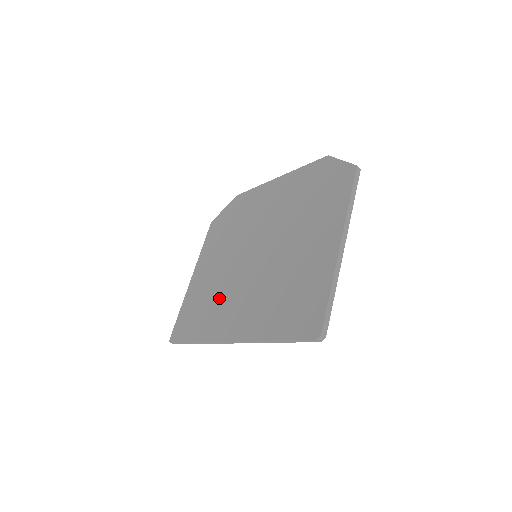
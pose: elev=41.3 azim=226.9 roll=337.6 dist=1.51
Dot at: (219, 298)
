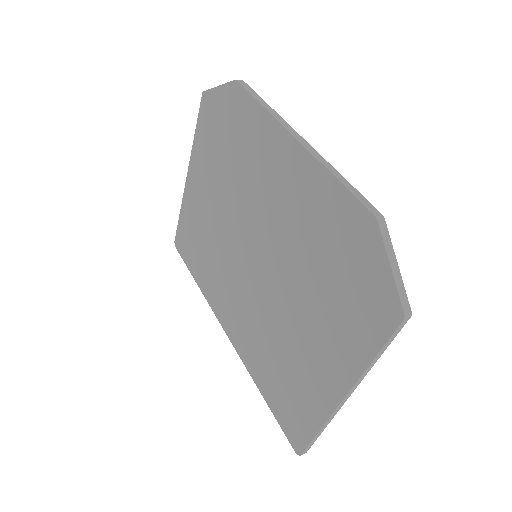
Dot at: (216, 264)
